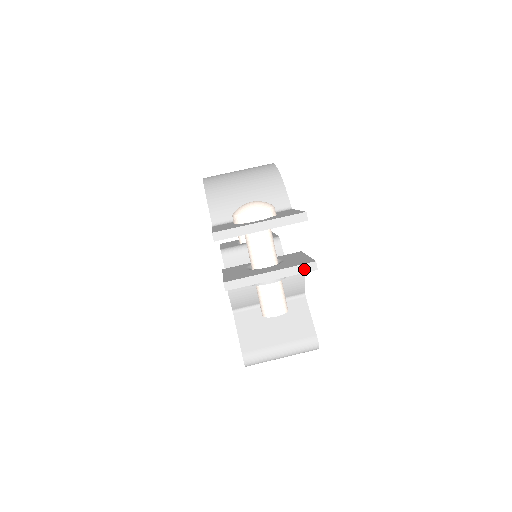
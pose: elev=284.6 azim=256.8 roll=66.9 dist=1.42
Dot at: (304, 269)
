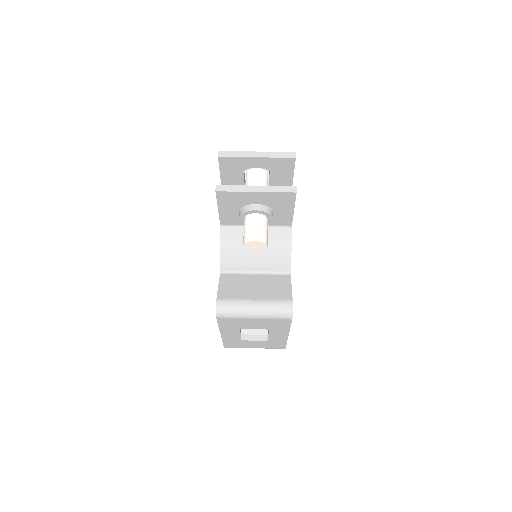
Dot at: (285, 190)
